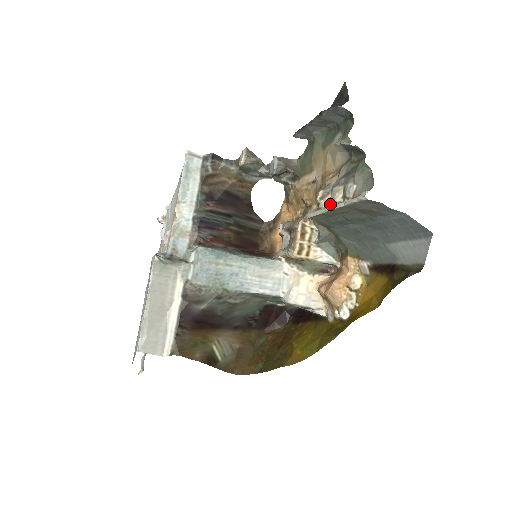
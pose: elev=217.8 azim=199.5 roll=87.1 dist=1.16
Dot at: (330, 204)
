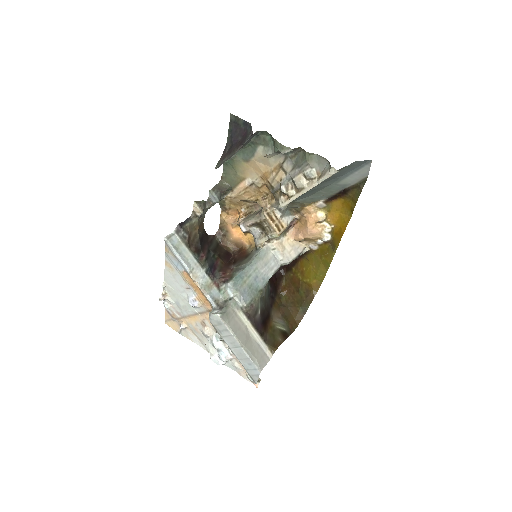
Dot at: (302, 189)
